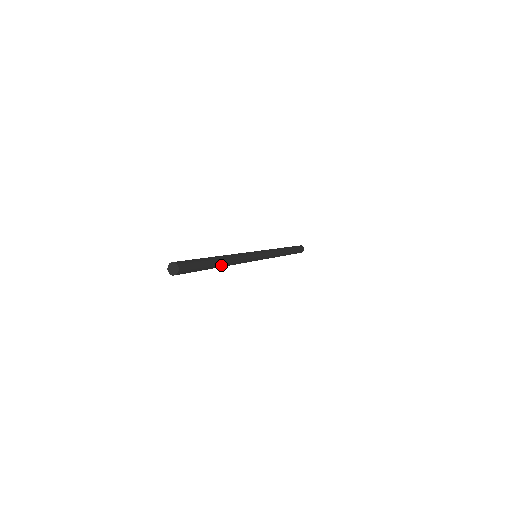
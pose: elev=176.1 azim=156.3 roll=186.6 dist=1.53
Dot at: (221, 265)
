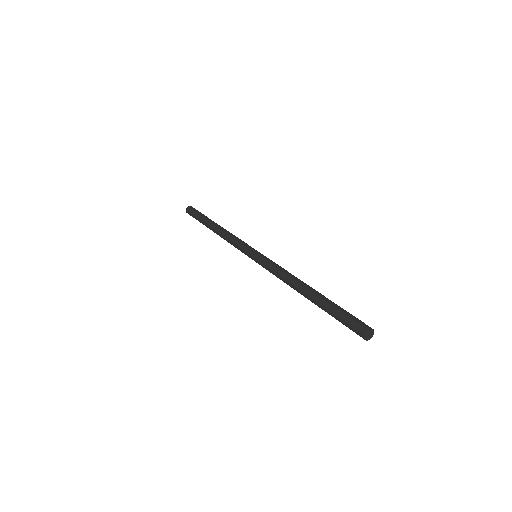
Dot at: occluded
